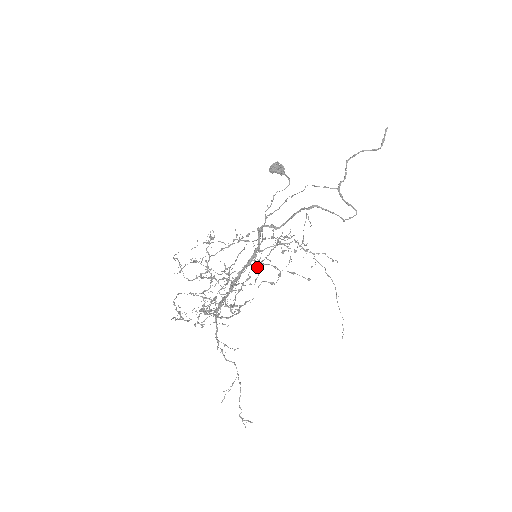
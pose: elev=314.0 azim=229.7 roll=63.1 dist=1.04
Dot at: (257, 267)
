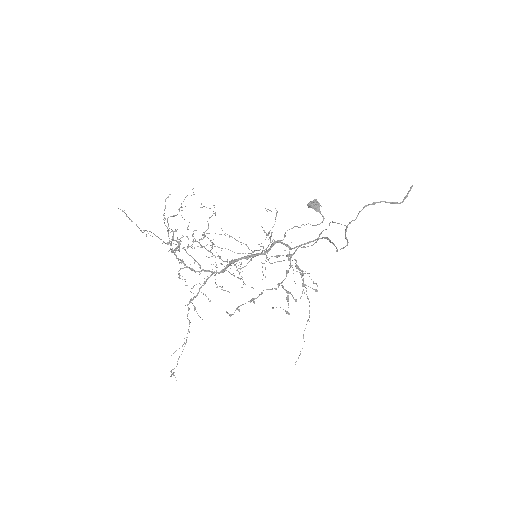
Dot at: (249, 261)
